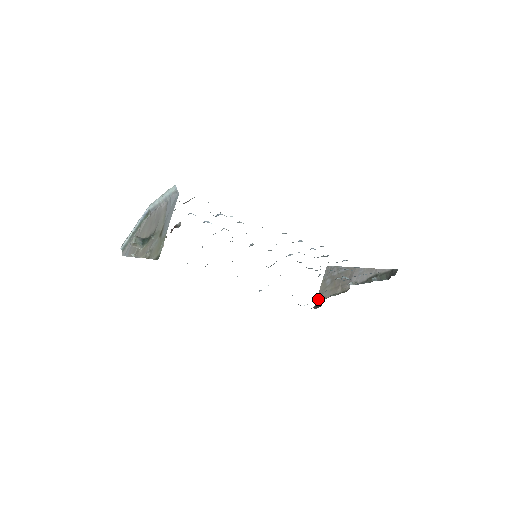
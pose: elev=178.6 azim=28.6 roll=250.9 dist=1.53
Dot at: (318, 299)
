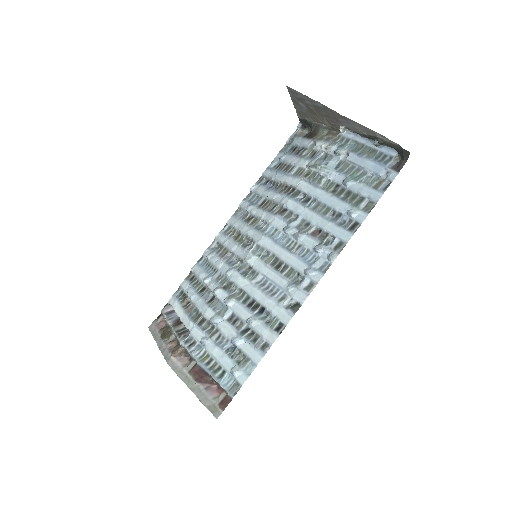
Dot at: (299, 117)
